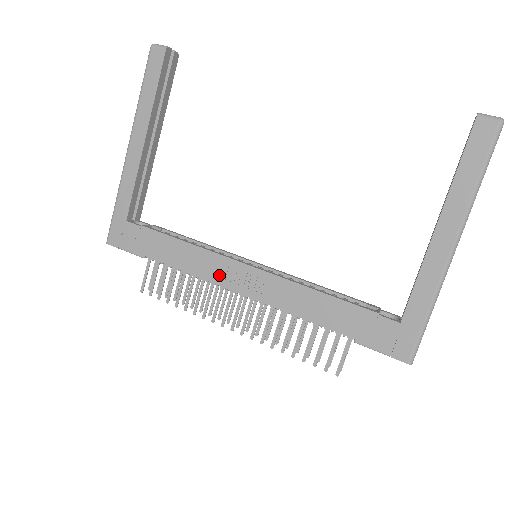
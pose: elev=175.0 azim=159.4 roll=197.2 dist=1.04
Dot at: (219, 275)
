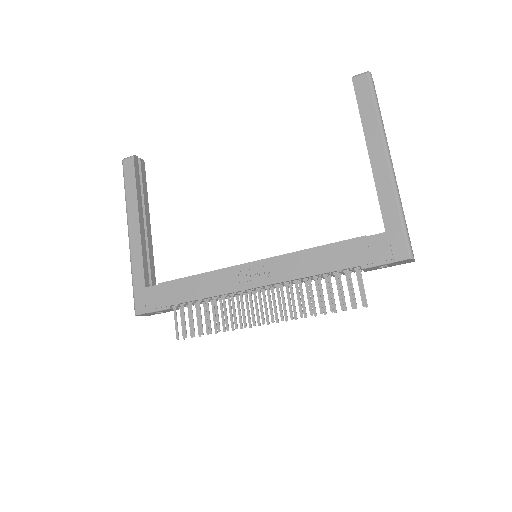
Dot at: (233, 284)
